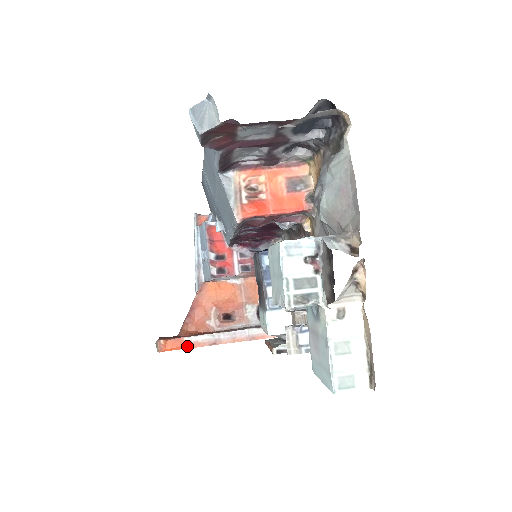
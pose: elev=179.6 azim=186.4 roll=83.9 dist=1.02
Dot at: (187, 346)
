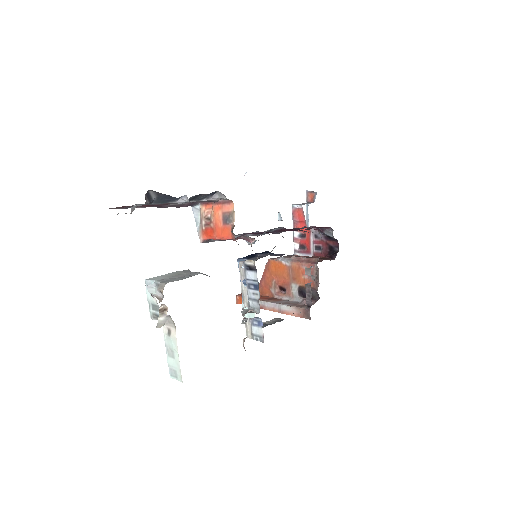
Dot at: occluded
